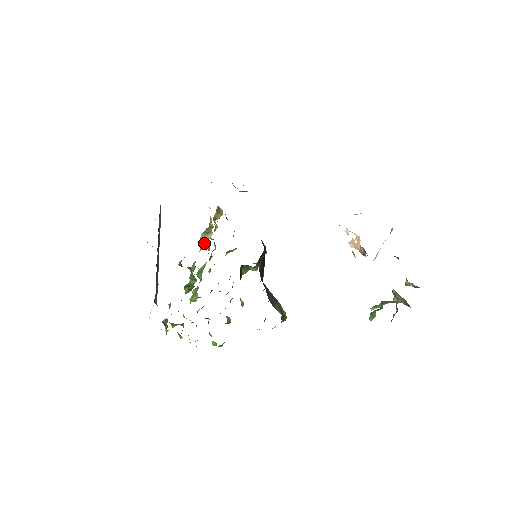
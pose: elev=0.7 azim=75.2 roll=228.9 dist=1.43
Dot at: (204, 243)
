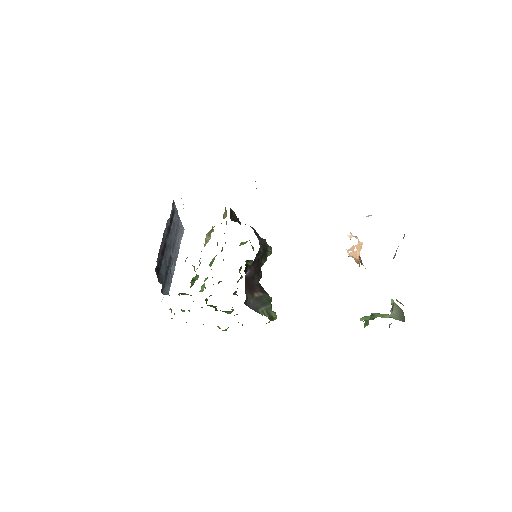
Dot at: (205, 245)
